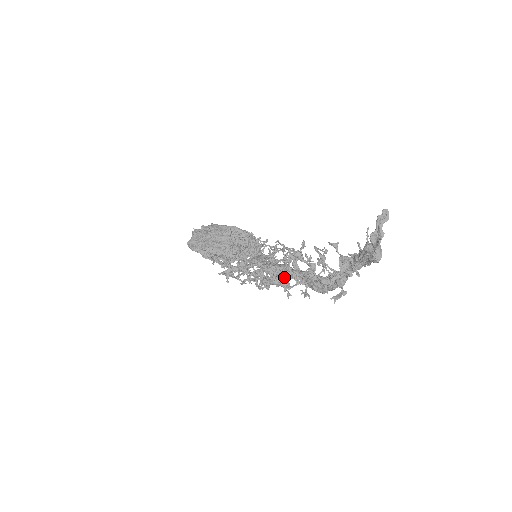
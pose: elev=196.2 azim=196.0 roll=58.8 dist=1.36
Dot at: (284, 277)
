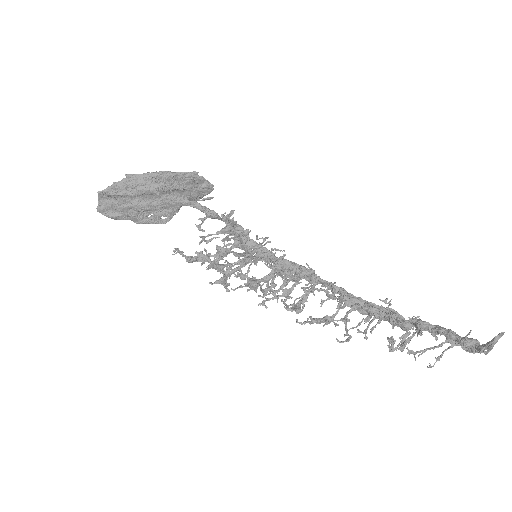
Dot at: occluded
